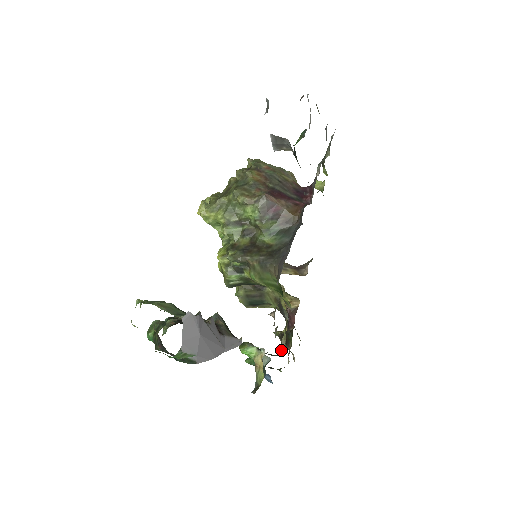
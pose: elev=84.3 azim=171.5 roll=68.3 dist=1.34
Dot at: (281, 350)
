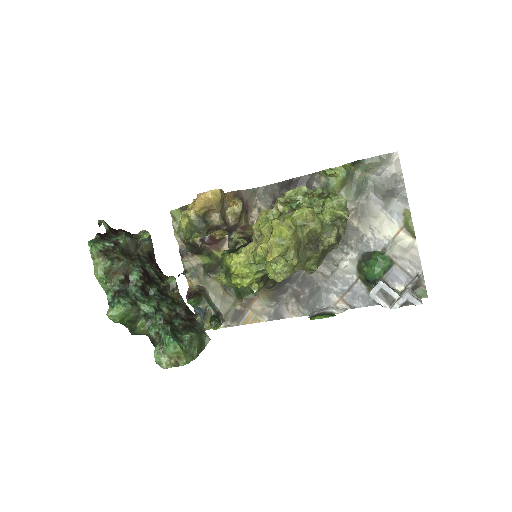
Dot at: (206, 282)
